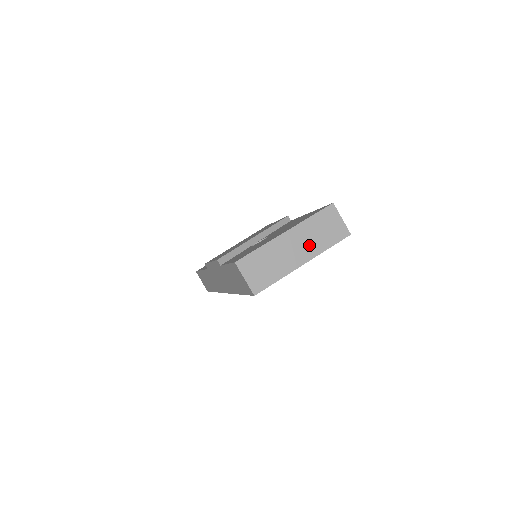
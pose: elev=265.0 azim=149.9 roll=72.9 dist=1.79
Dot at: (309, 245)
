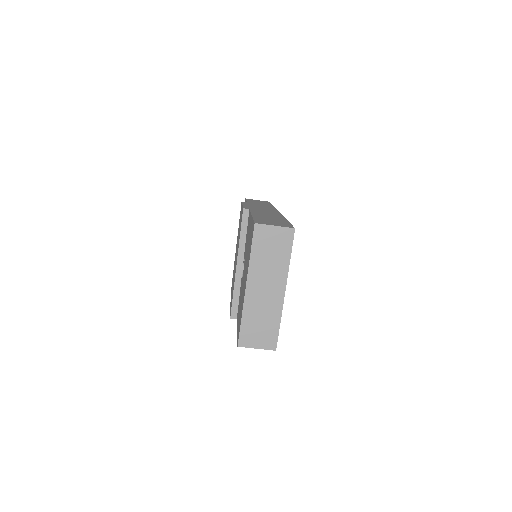
Dot at: (273, 275)
